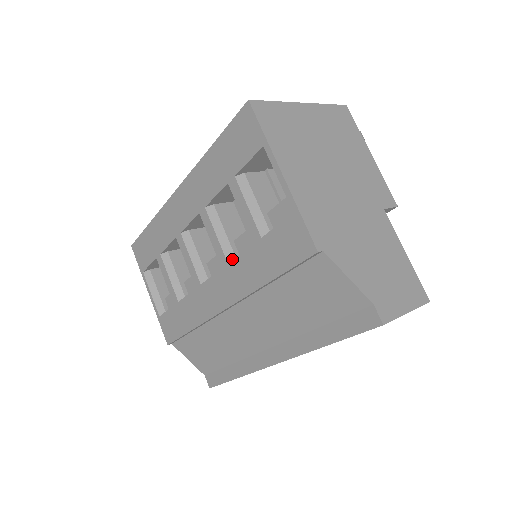
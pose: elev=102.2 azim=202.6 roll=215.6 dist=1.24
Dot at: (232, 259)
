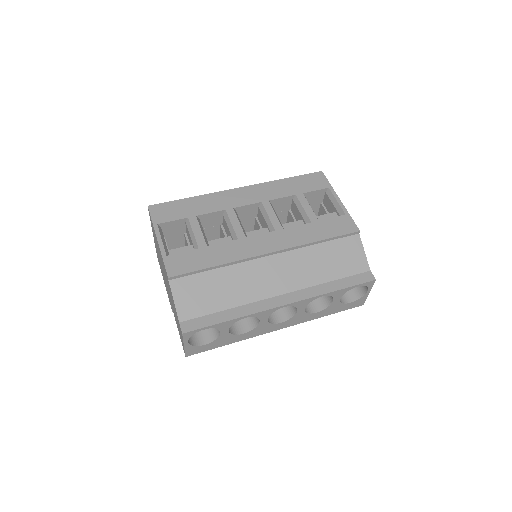
Dot at: (284, 229)
